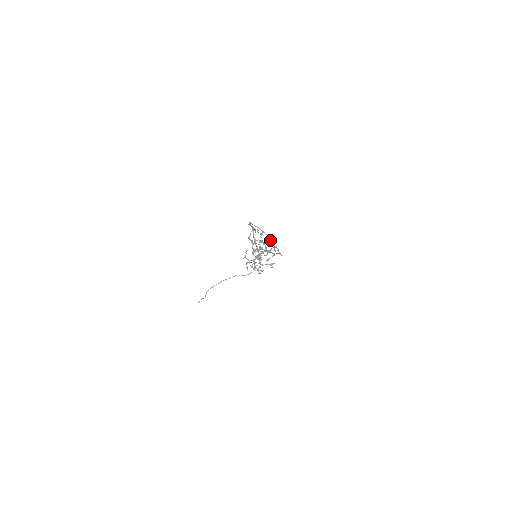
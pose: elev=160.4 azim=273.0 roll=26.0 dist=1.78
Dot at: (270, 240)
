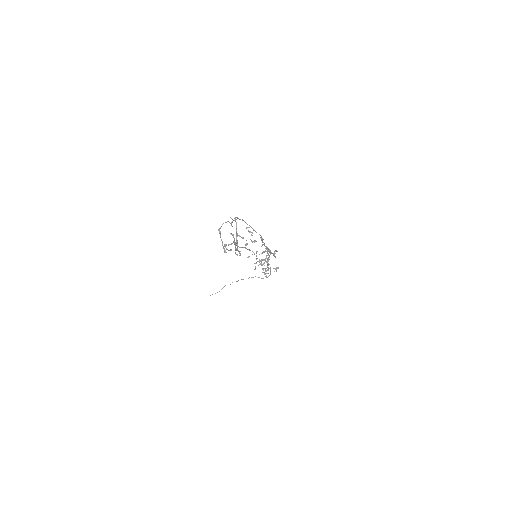
Dot at: (261, 240)
